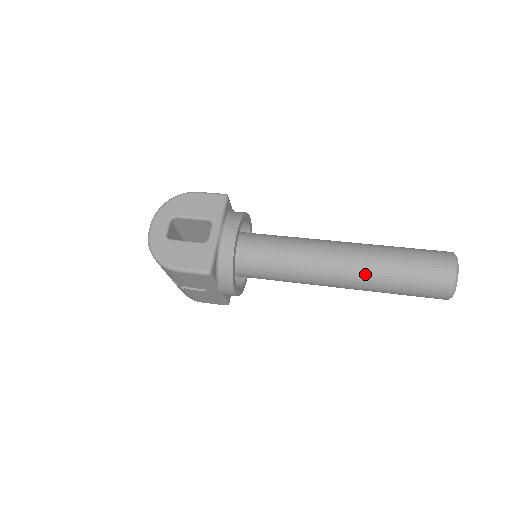
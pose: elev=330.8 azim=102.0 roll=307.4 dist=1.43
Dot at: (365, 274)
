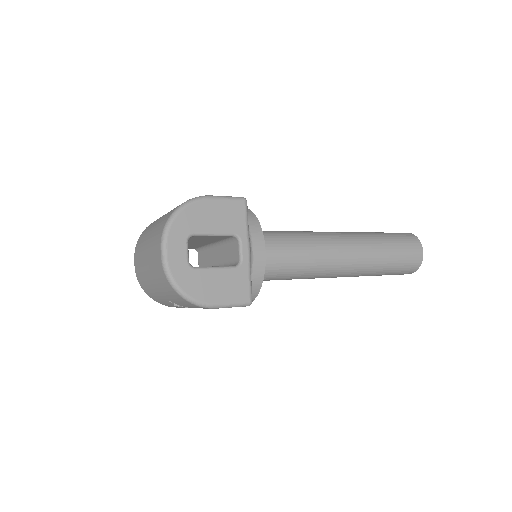
Dot at: (363, 267)
